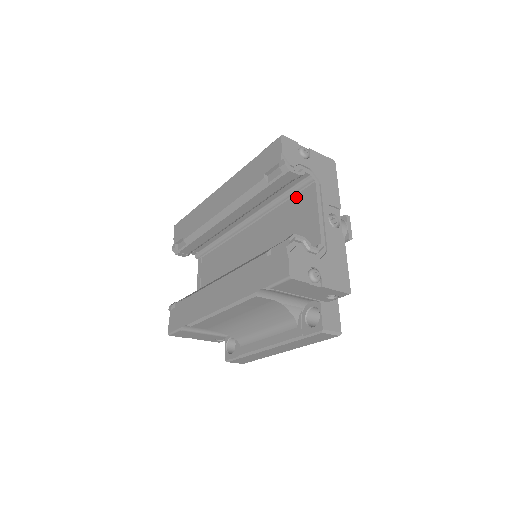
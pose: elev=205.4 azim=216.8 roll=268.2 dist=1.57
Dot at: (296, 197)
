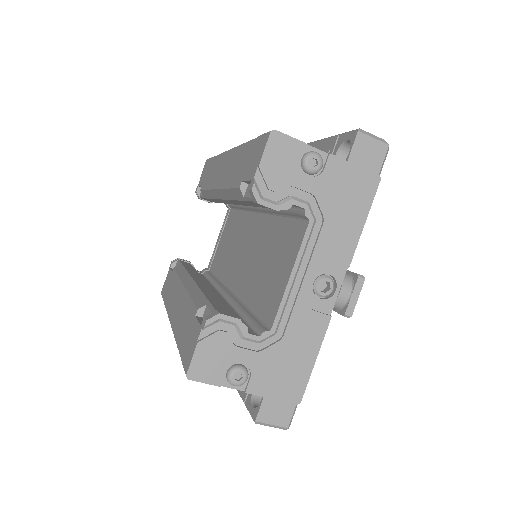
Dot at: (292, 222)
